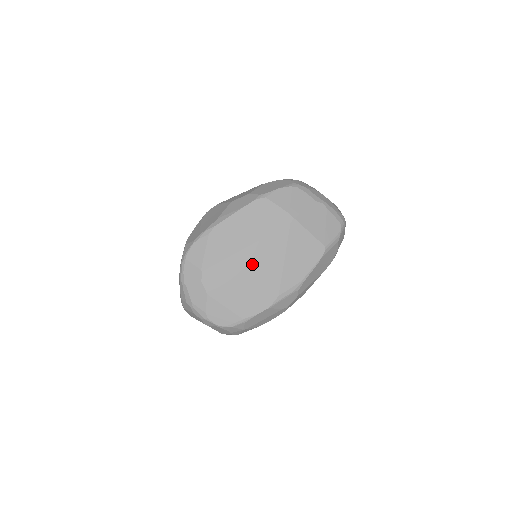
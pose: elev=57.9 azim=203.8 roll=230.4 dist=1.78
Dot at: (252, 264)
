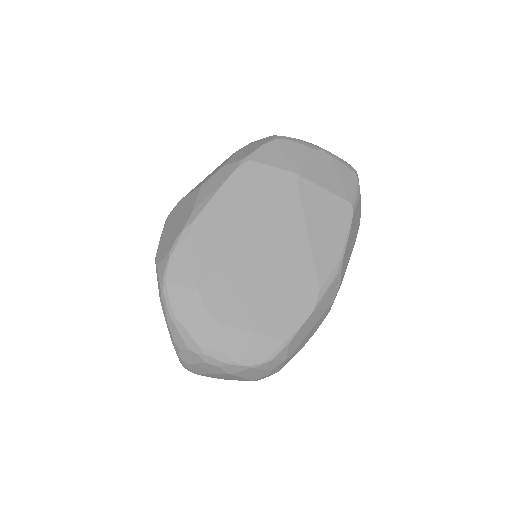
Dot at: (267, 256)
